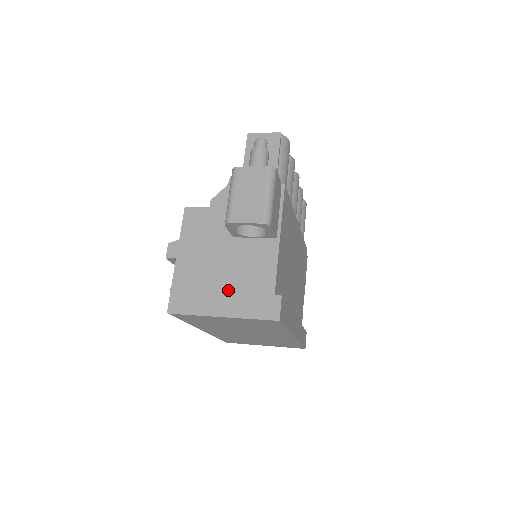
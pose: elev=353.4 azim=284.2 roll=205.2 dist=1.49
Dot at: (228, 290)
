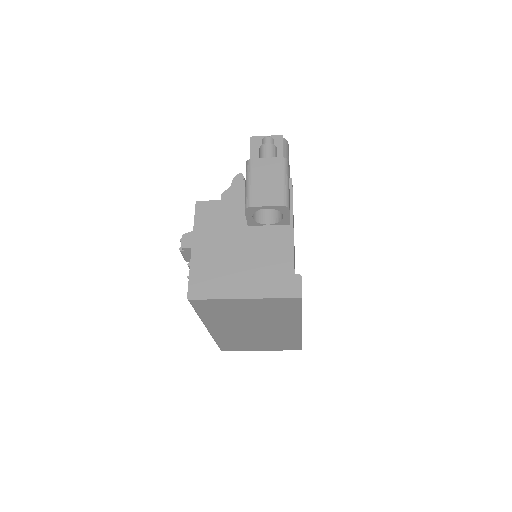
Dot at: (248, 273)
